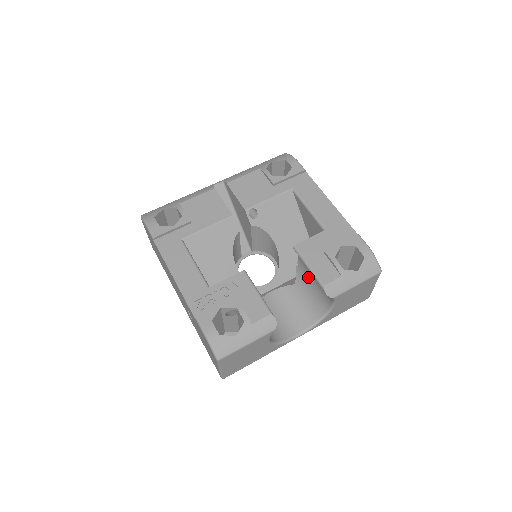
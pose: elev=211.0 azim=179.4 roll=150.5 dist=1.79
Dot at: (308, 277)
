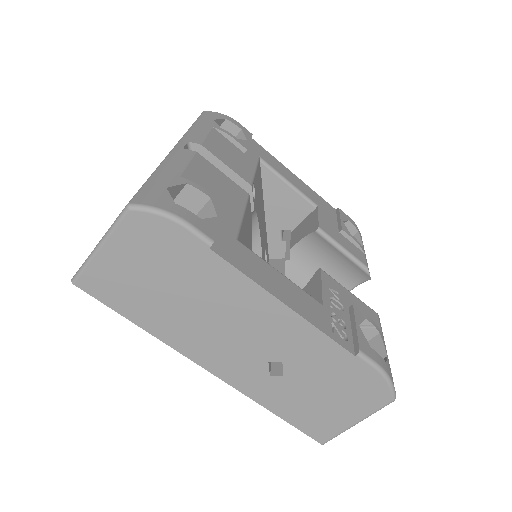
Dot at: (308, 269)
